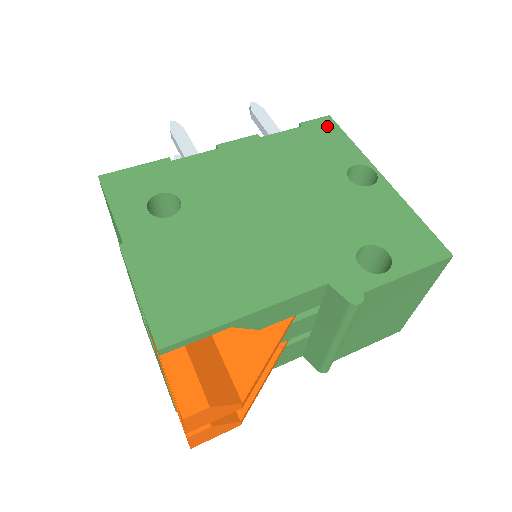
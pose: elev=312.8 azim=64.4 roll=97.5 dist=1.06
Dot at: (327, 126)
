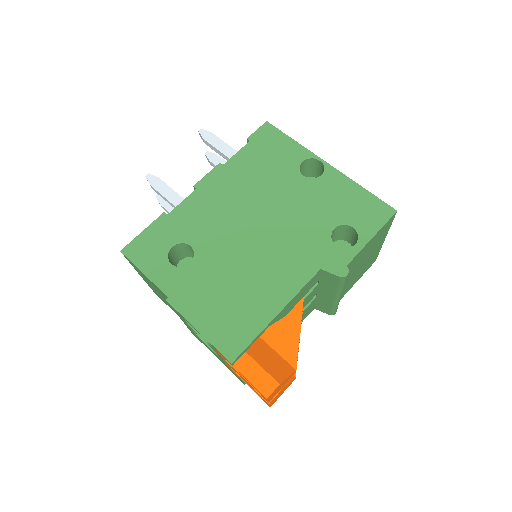
Dot at: (269, 133)
